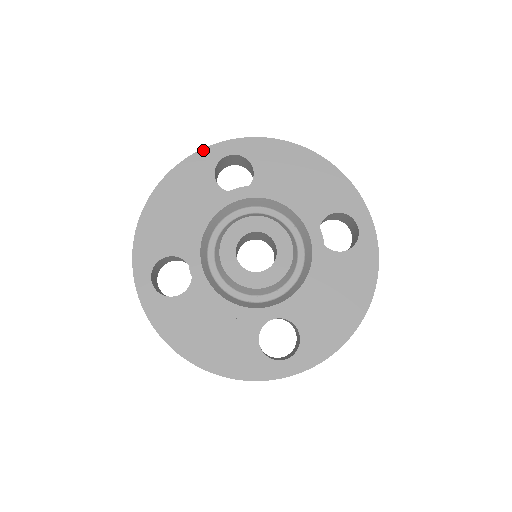
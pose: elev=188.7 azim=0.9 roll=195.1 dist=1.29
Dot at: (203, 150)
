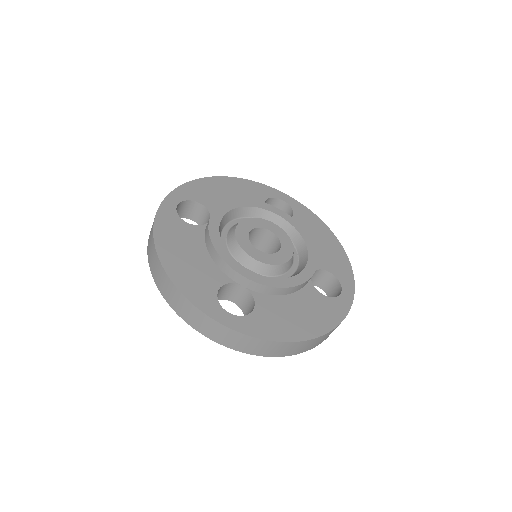
Dot at: (269, 187)
